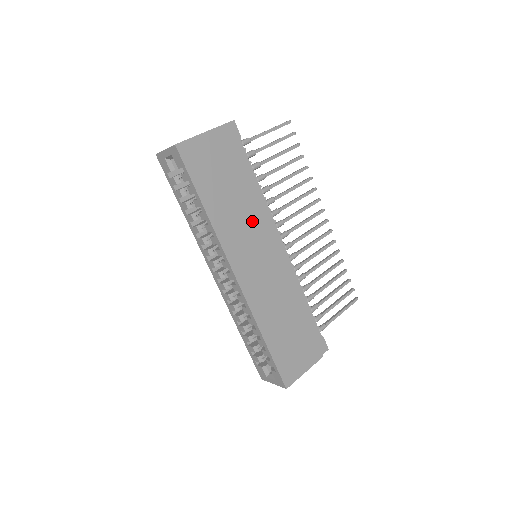
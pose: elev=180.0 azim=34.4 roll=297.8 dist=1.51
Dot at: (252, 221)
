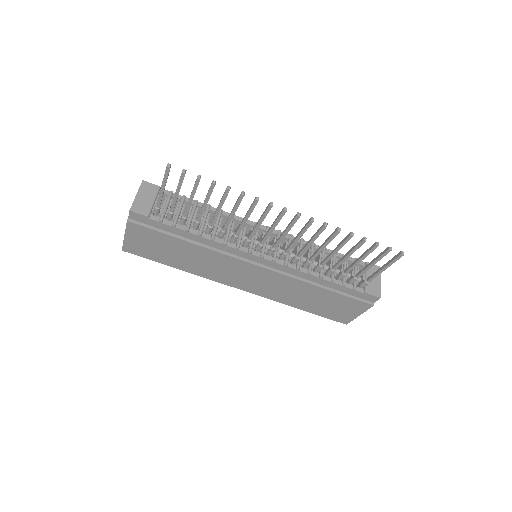
Dot at: (217, 260)
